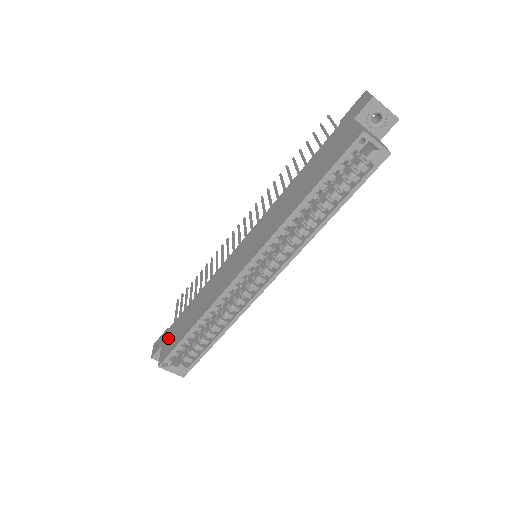
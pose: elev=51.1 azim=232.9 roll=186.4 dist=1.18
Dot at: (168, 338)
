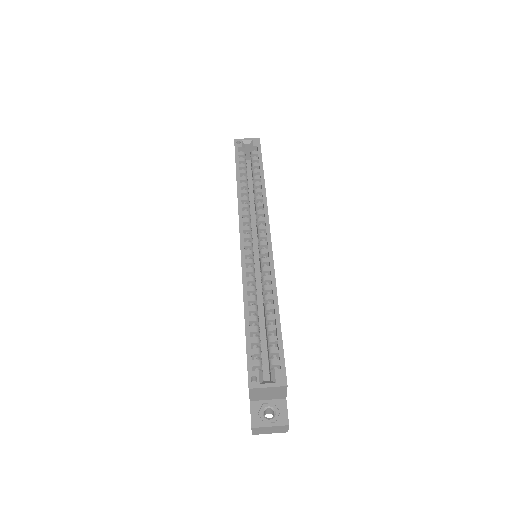
Dot at: occluded
